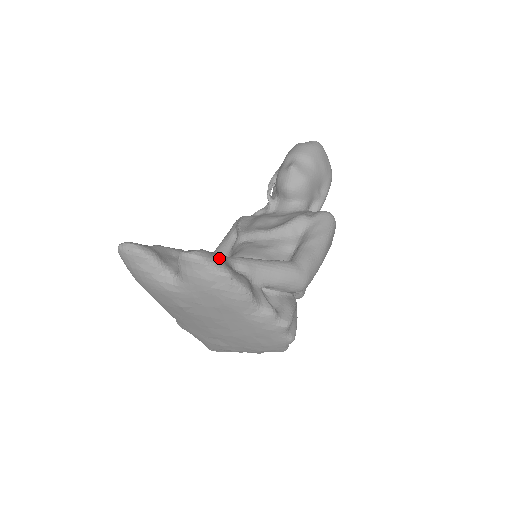
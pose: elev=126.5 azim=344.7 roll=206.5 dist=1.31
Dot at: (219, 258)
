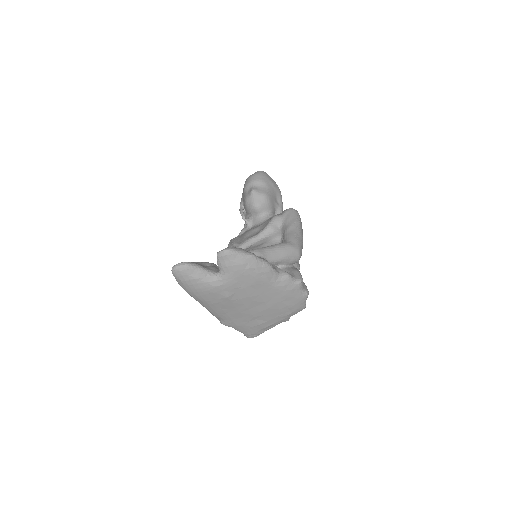
Dot at: (242, 249)
